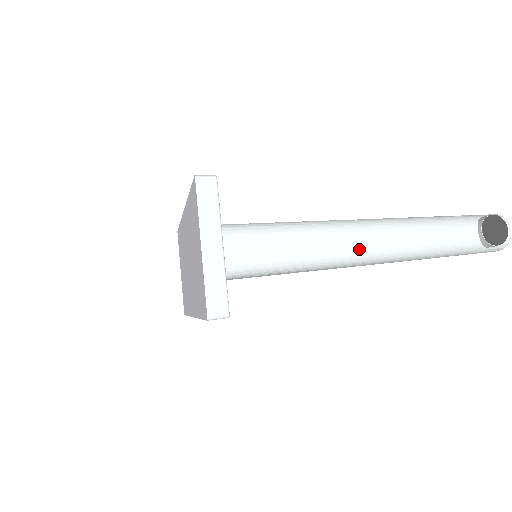
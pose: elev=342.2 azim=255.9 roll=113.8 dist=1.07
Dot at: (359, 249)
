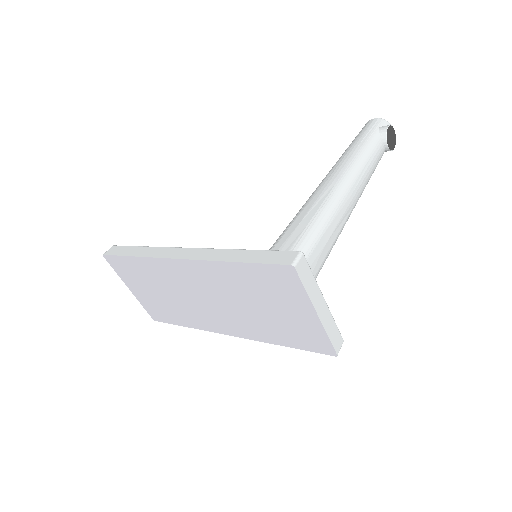
Dot at: (348, 215)
